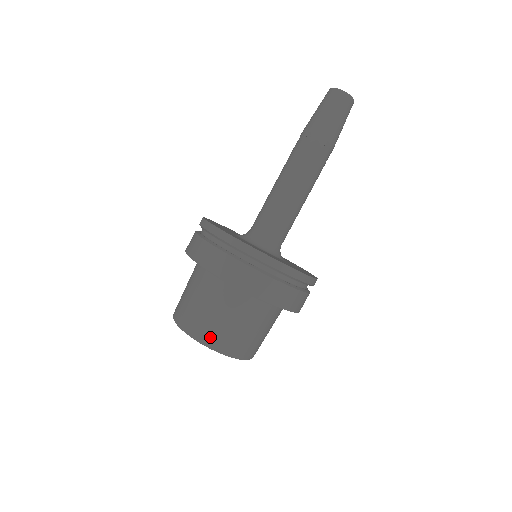
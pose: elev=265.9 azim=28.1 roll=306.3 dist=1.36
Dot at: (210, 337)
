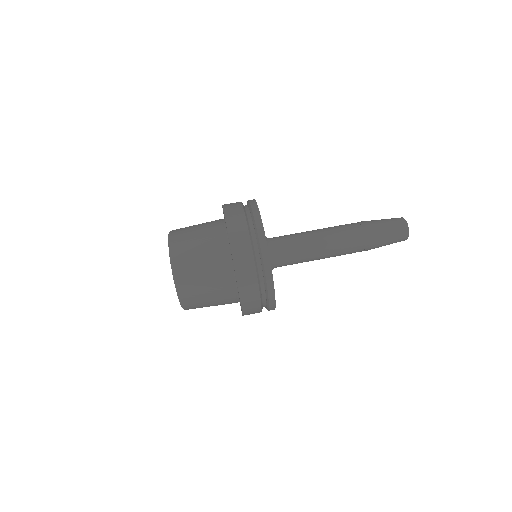
Dot at: (178, 251)
